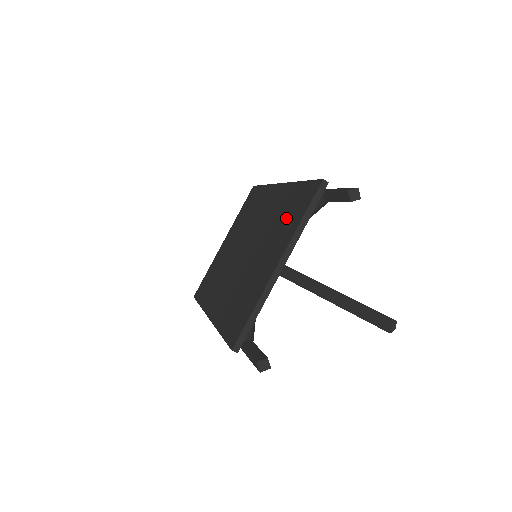
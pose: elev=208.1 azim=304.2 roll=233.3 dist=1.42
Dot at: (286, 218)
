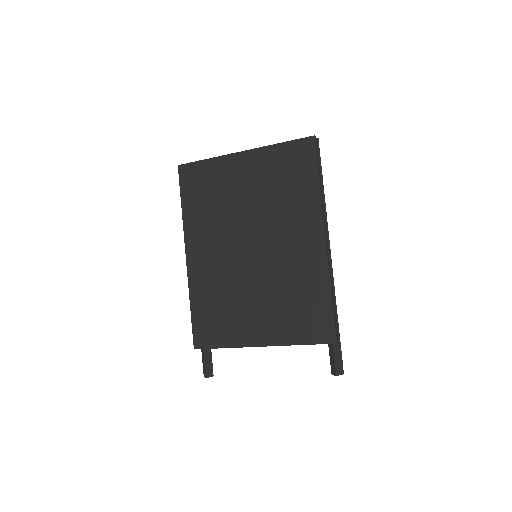
Dot at: (295, 310)
